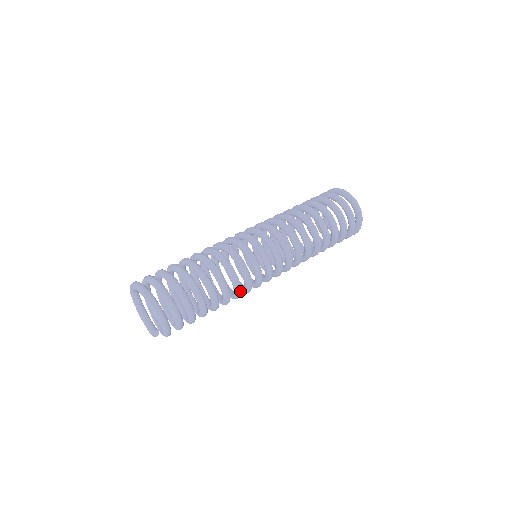
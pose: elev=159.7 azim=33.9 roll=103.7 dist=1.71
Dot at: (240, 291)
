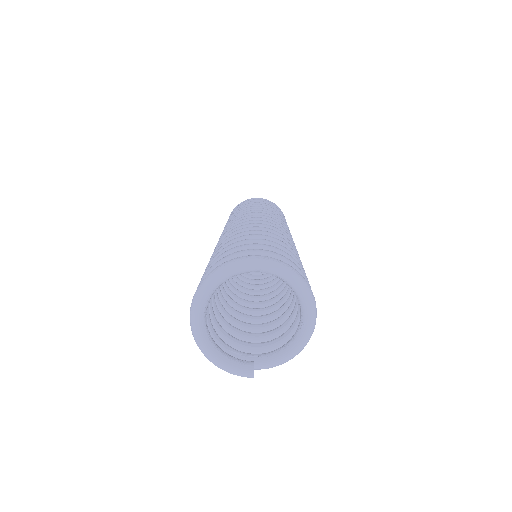
Dot at: occluded
